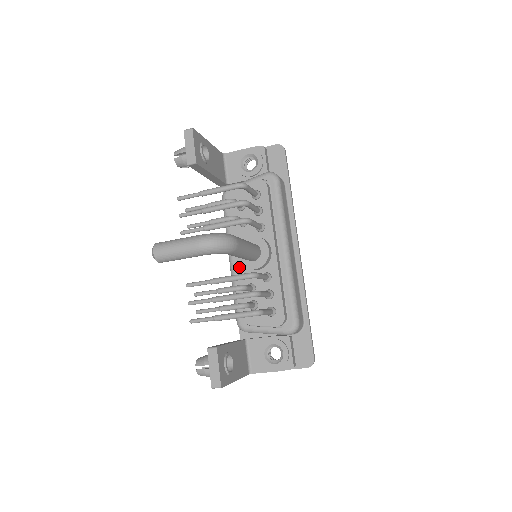
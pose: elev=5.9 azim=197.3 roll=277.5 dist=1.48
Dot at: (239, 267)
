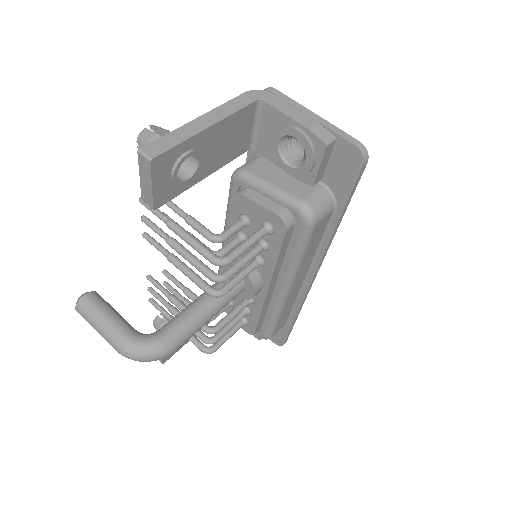
Dot at: occluded
